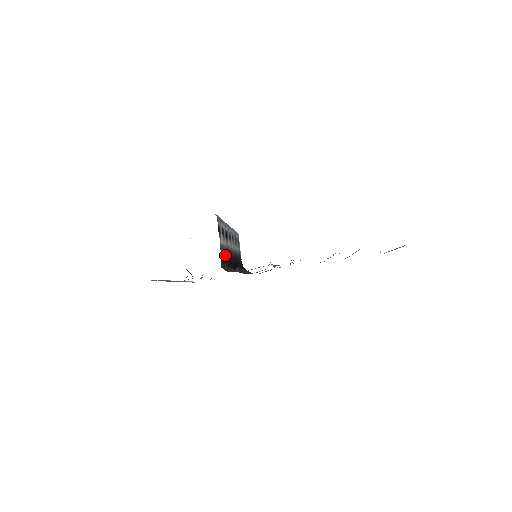
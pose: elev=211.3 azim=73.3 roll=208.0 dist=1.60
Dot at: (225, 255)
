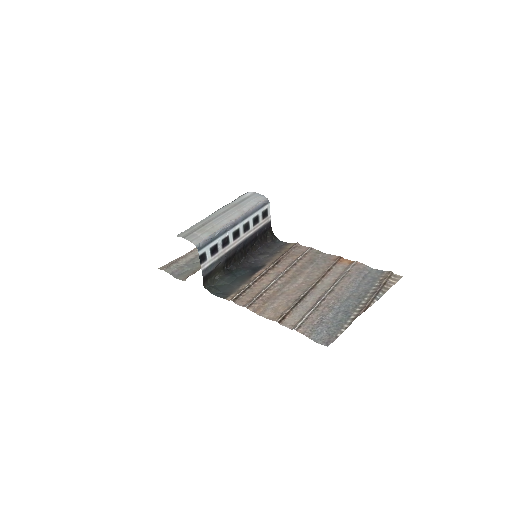
Dot at: (219, 263)
